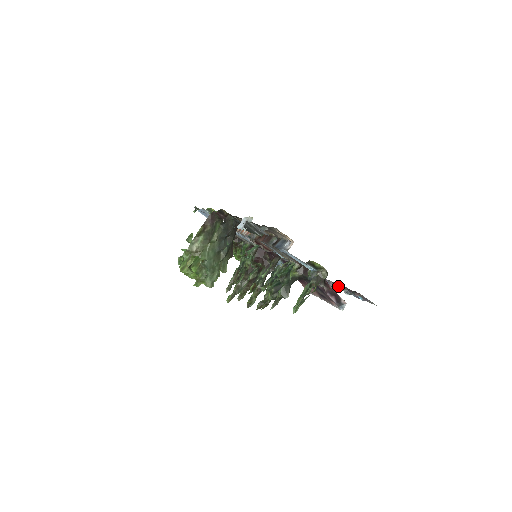
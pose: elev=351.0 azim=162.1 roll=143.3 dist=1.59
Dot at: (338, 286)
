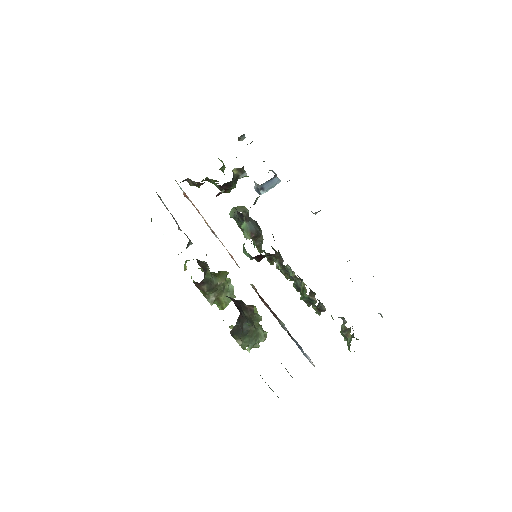
Dot at: occluded
